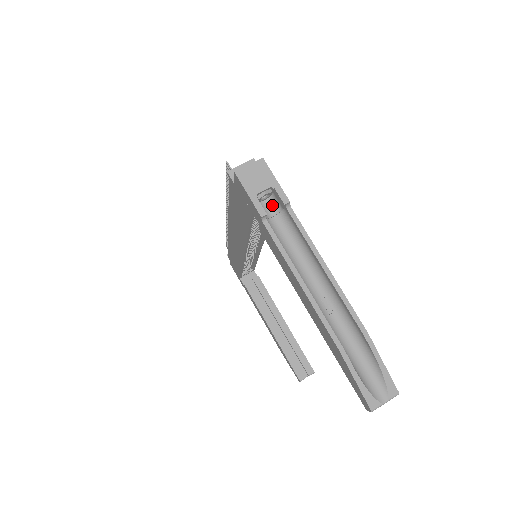
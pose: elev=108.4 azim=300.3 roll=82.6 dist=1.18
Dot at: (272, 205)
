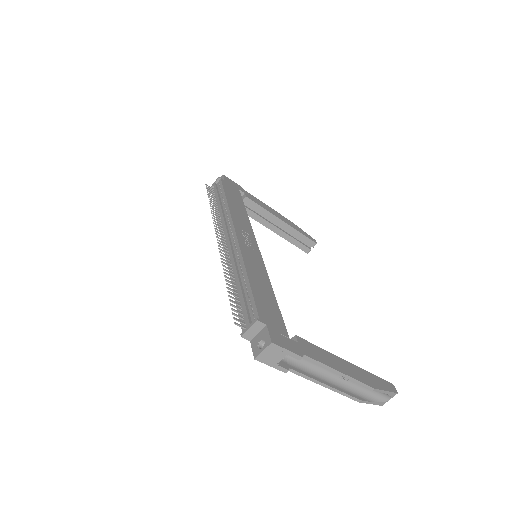
Dot at: occluded
